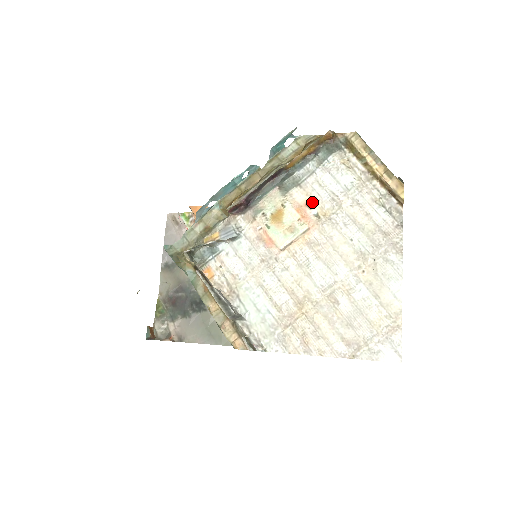
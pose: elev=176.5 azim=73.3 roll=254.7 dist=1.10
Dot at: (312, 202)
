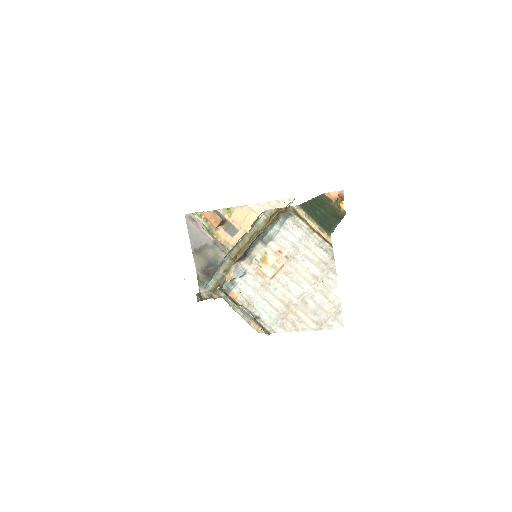
Dot at: (282, 249)
